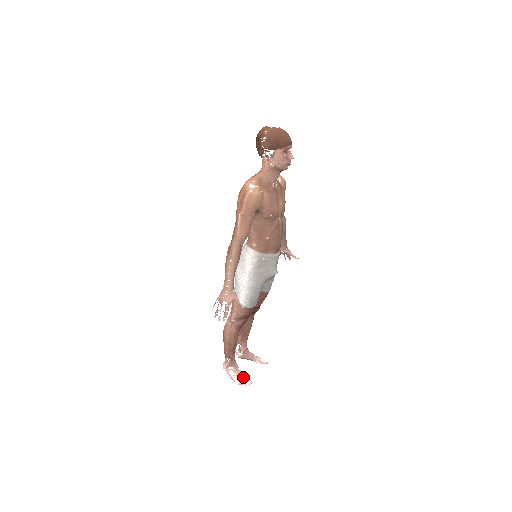
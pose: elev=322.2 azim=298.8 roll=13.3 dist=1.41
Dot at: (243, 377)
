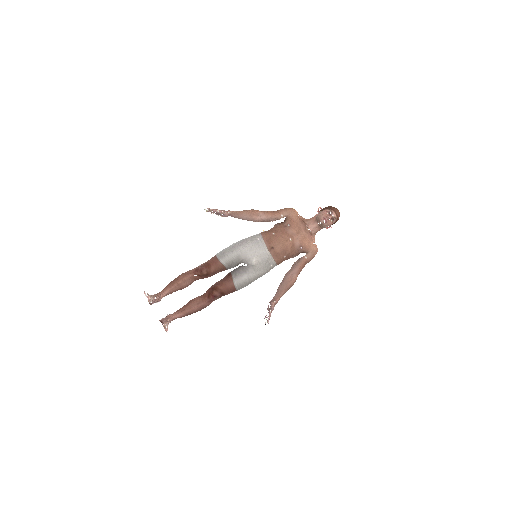
Dot at: (151, 297)
